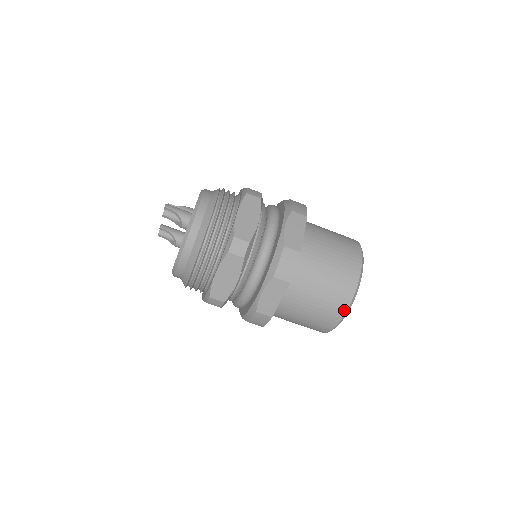
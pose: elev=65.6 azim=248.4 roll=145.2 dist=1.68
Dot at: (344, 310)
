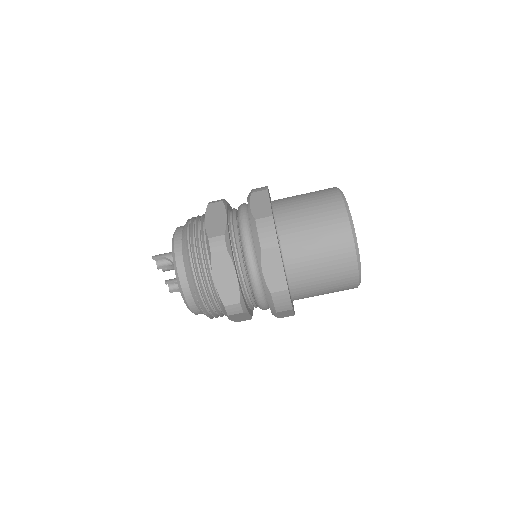
Dot at: (351, 245)
